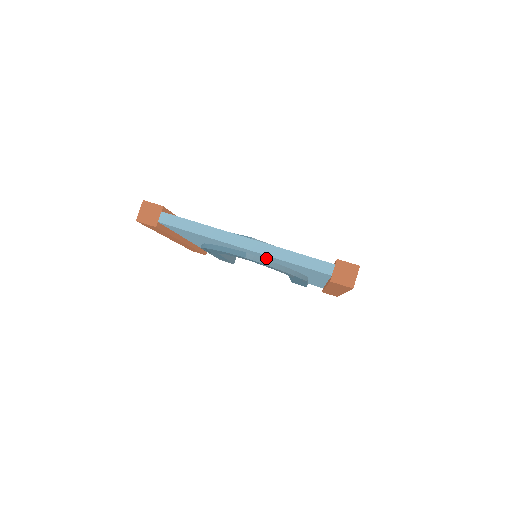
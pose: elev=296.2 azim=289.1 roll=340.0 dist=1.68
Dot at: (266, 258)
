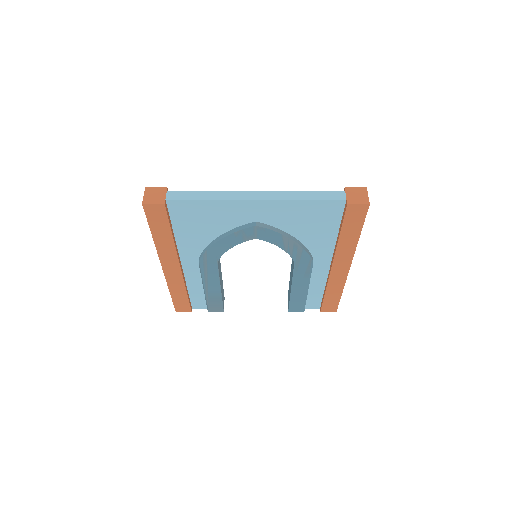
Dot at: (276, 219)
